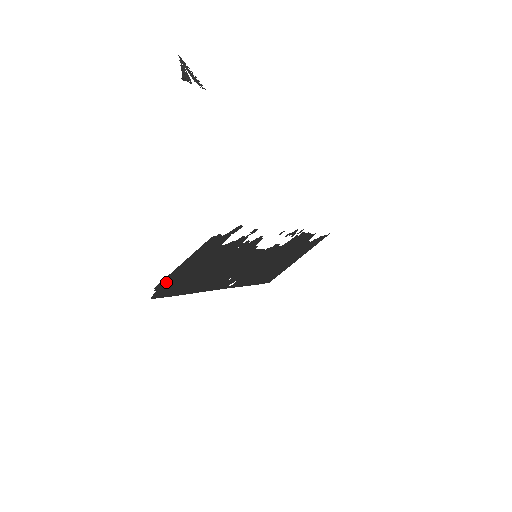
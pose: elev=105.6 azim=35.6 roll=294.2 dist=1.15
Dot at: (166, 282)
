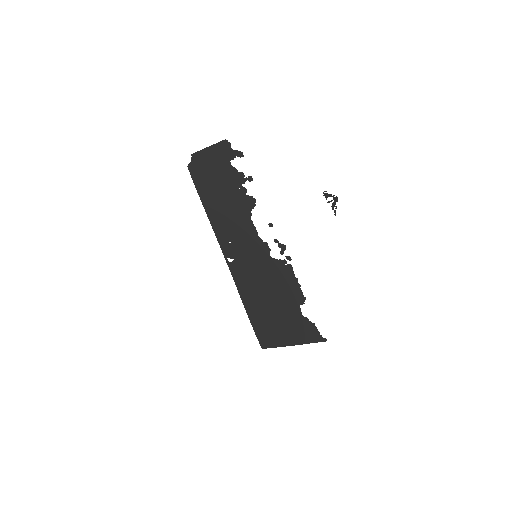
Dot at: (198, 159)
